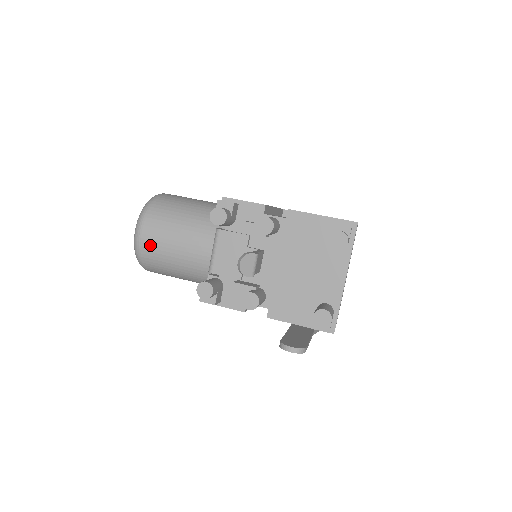
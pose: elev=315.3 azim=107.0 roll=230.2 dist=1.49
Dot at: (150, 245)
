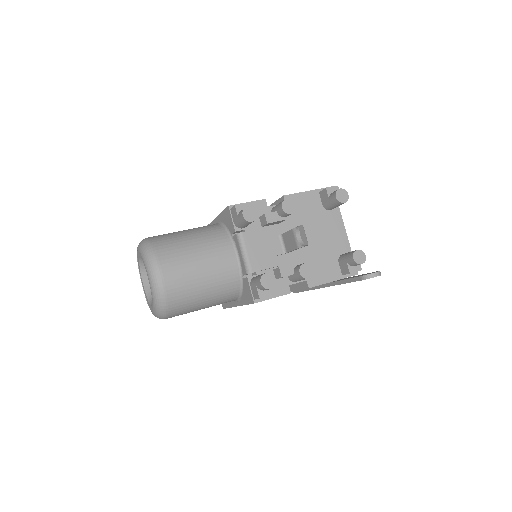
Dot at: (175, 281)
